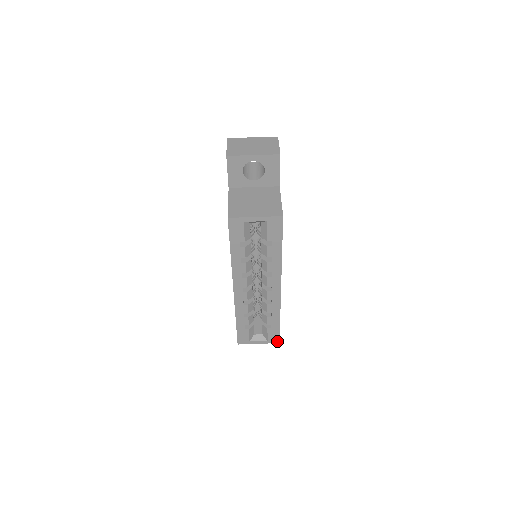
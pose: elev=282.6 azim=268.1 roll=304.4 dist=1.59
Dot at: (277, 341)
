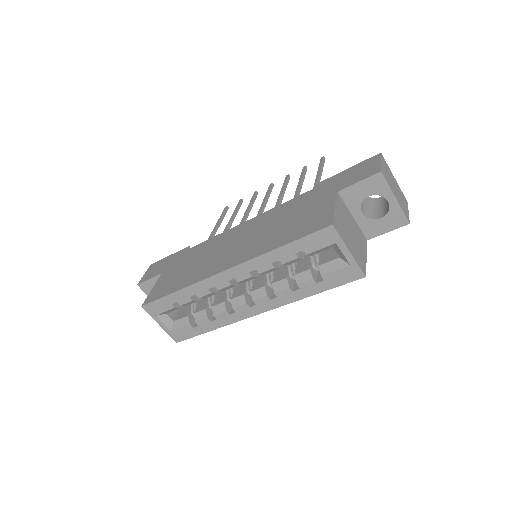
Dot at: (177, 340)
